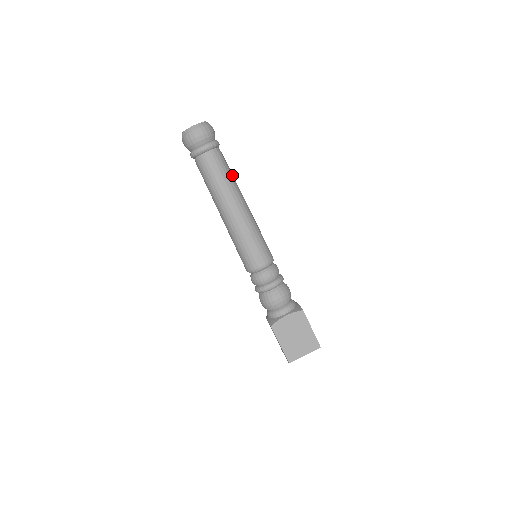
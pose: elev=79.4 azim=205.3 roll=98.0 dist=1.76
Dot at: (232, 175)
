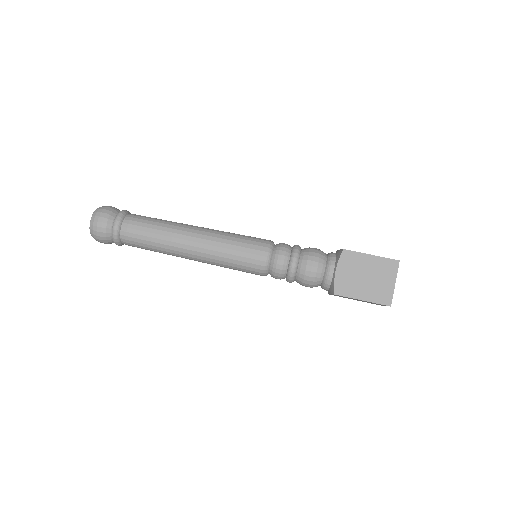
Dot at: (162, 220)
